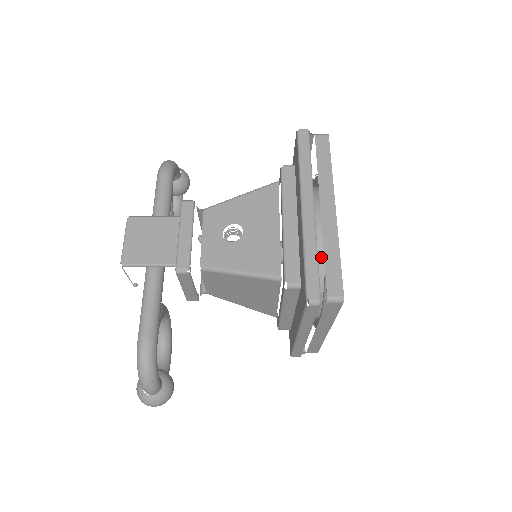
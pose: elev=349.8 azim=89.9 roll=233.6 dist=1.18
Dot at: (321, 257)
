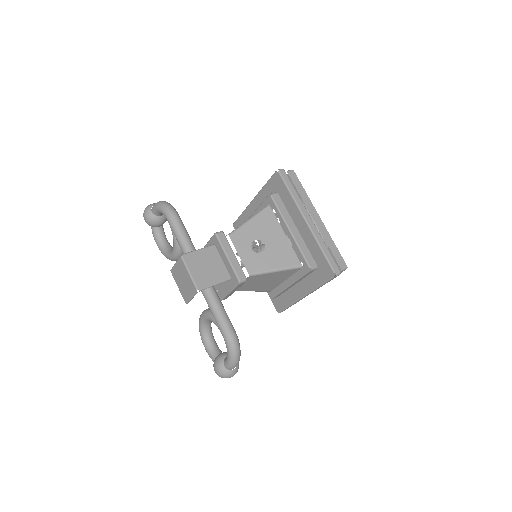
Dot at: occluded
